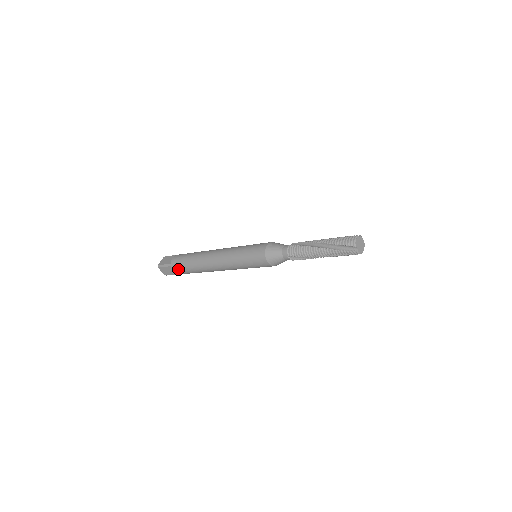
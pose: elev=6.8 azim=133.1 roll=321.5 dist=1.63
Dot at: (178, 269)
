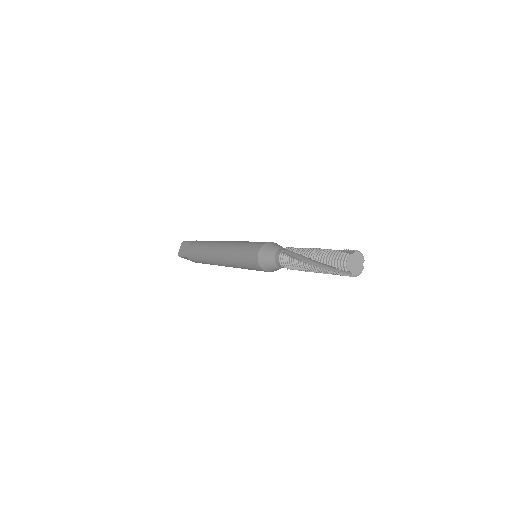
Dot at: (194, 261)
